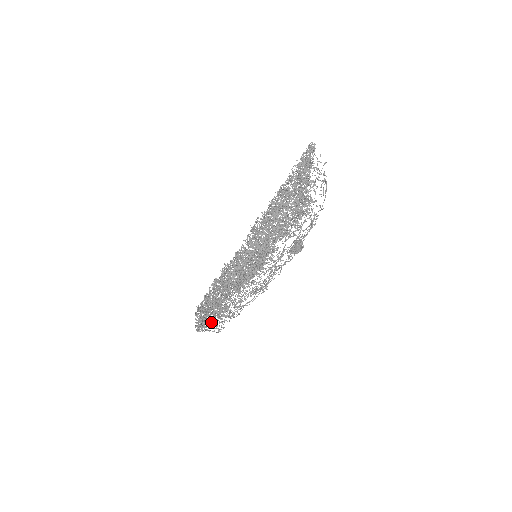
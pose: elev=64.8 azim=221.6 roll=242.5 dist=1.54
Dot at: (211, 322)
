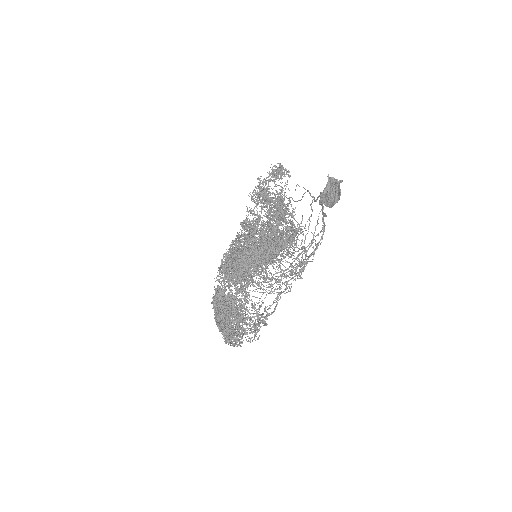
Dot at: occluded
